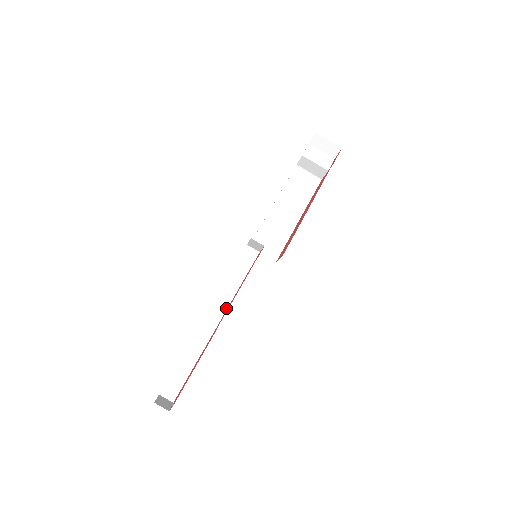
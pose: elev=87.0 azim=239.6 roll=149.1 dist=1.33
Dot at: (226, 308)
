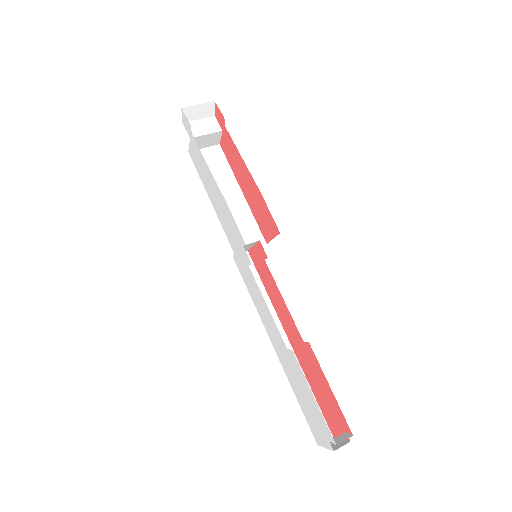
Dot at: (278, 321)
